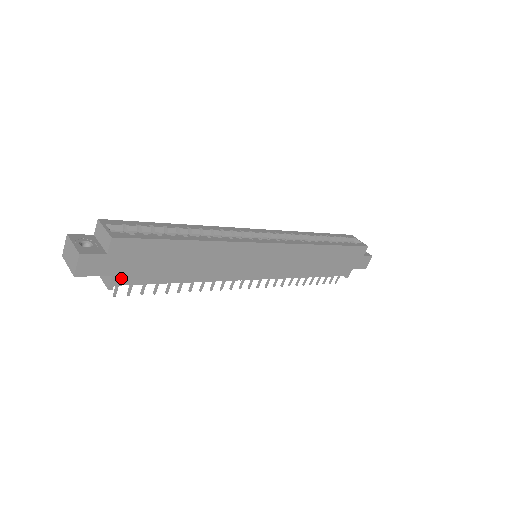
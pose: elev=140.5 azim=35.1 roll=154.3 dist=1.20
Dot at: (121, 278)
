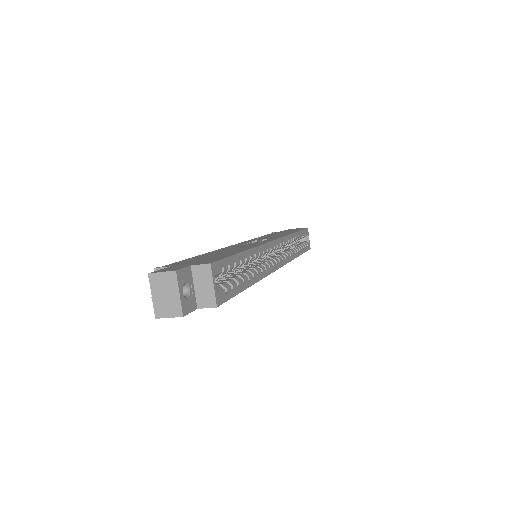
Dot at: occluded
